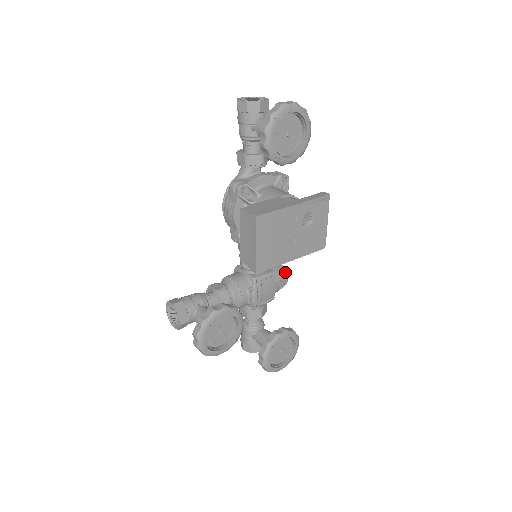
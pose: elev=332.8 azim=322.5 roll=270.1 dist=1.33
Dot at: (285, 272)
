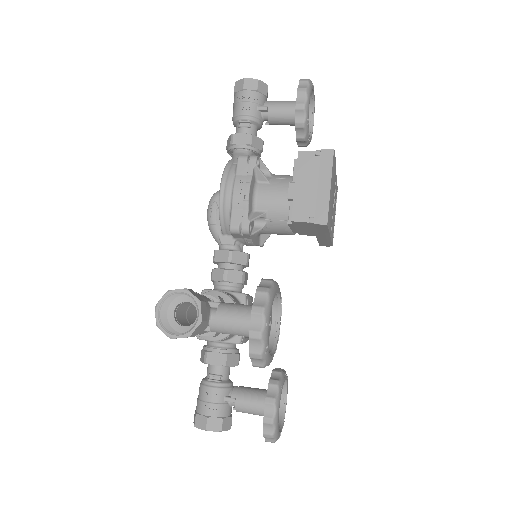
Dot at: occluded
